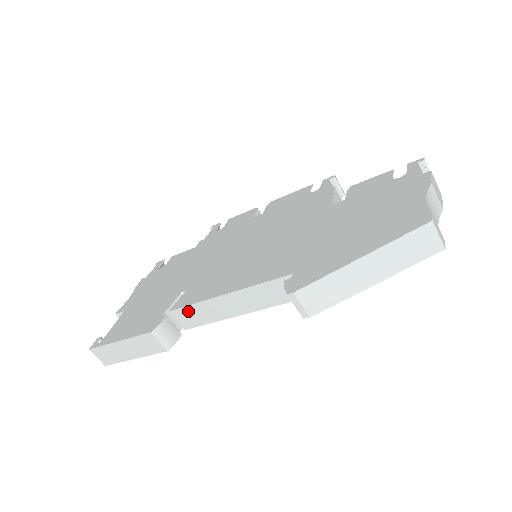
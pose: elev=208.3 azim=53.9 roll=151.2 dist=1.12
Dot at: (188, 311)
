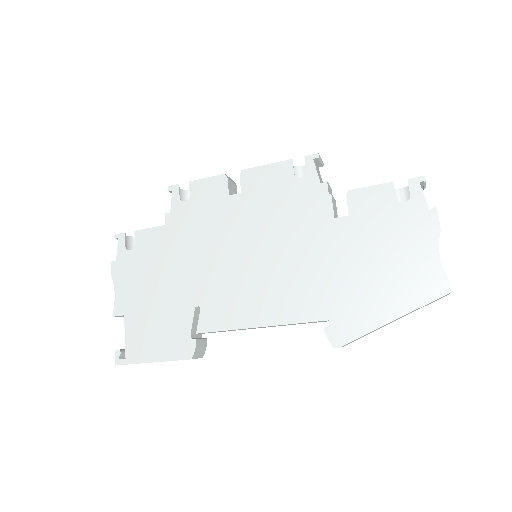
Dot at: occluded
